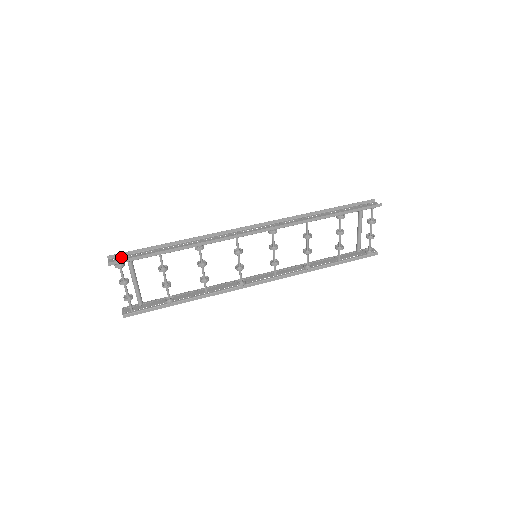
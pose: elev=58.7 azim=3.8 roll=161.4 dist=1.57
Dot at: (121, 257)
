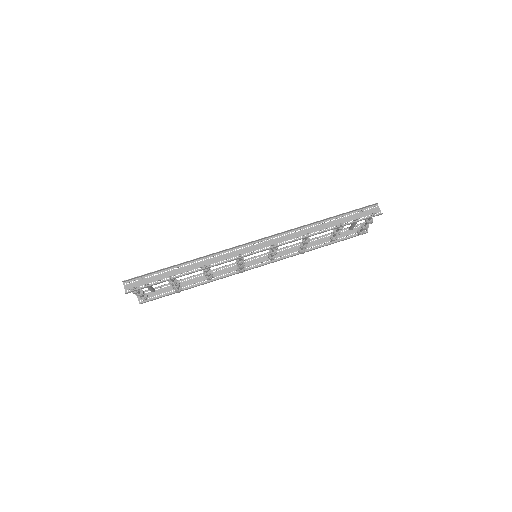
Dot at: (135, 280)
